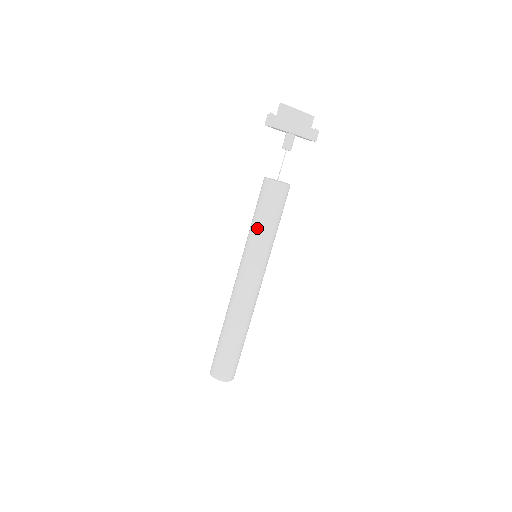
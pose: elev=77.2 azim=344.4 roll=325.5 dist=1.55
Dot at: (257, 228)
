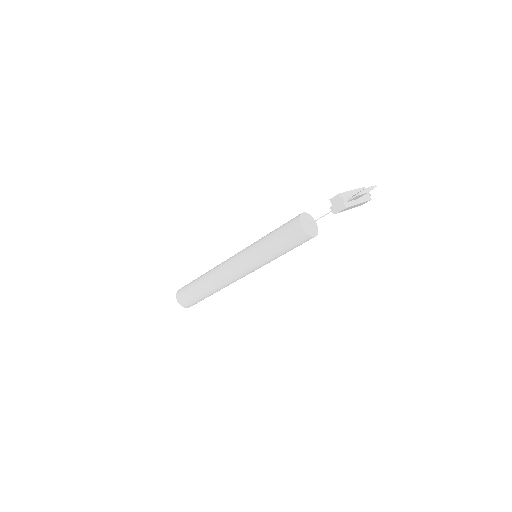
Dot at: (270, 252)
